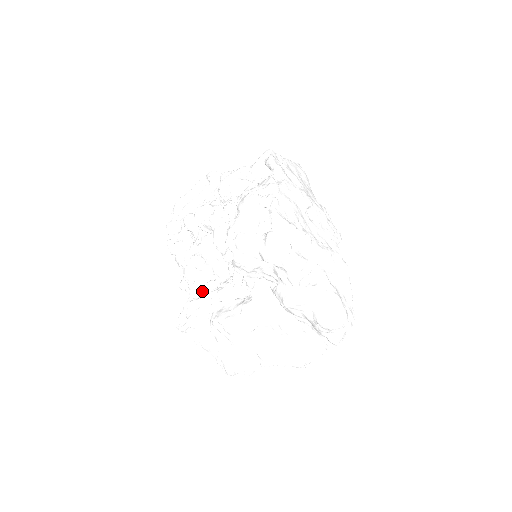
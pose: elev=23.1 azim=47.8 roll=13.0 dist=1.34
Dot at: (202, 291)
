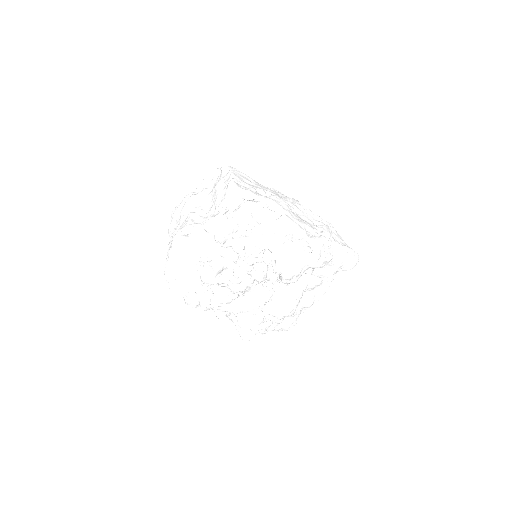
Dot at: (251, 309)
